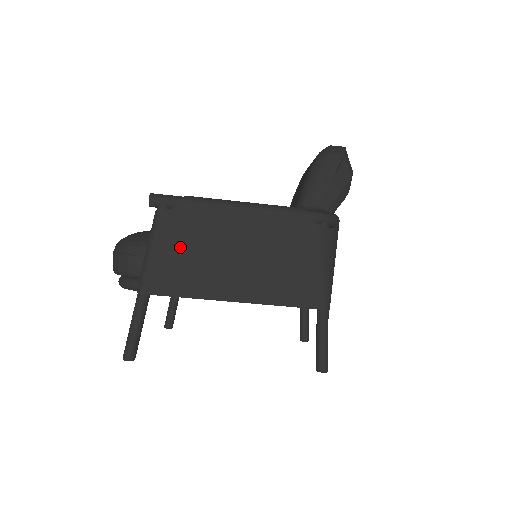
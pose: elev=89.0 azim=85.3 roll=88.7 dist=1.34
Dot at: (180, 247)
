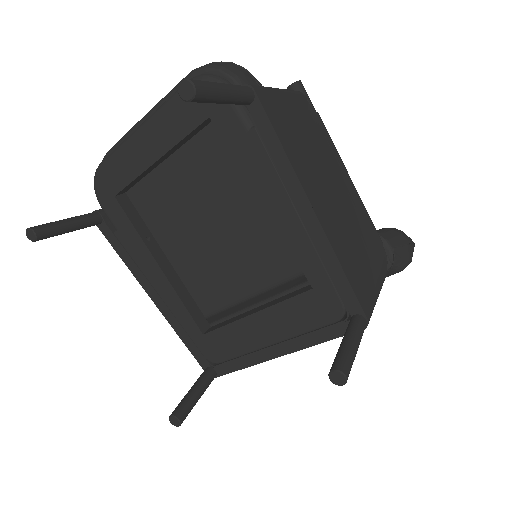
Dot at: (301, 124)
